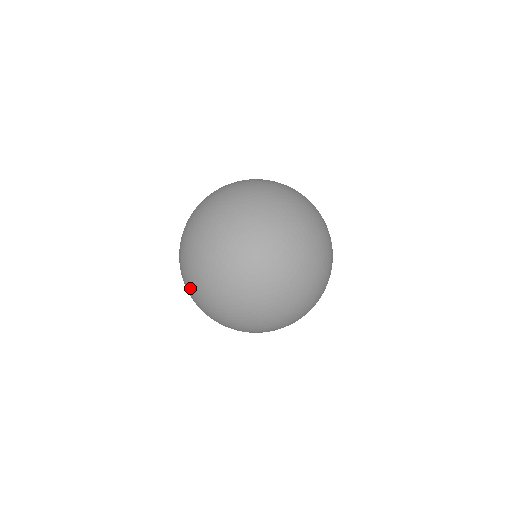
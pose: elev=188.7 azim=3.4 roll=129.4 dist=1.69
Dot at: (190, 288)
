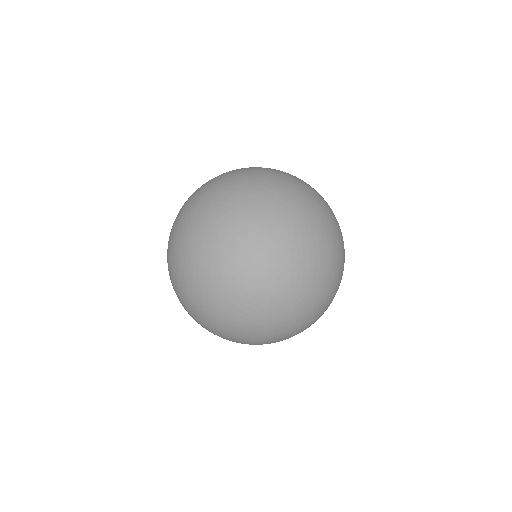
Dot at: occluded
